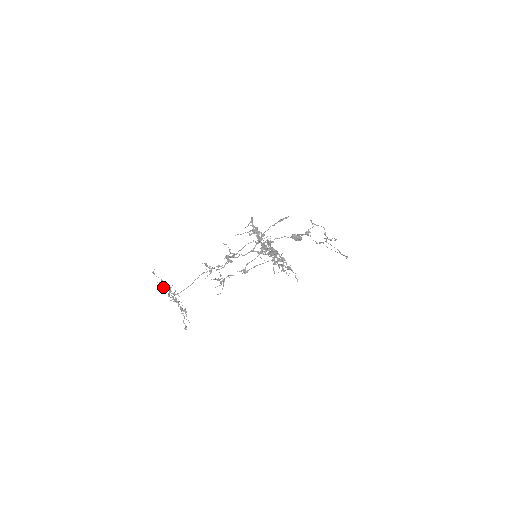
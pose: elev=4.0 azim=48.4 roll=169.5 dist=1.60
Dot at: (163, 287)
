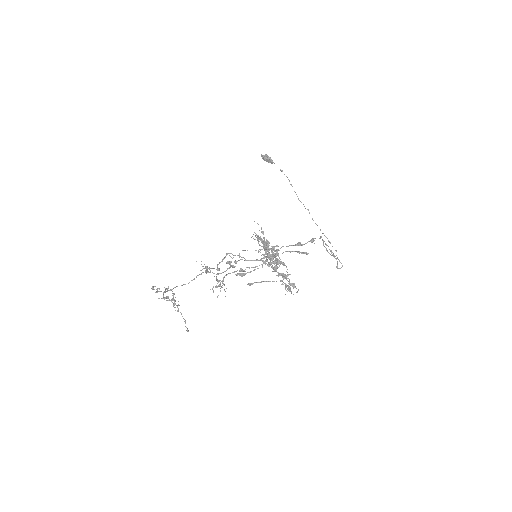
Dot at: (157, 288)
